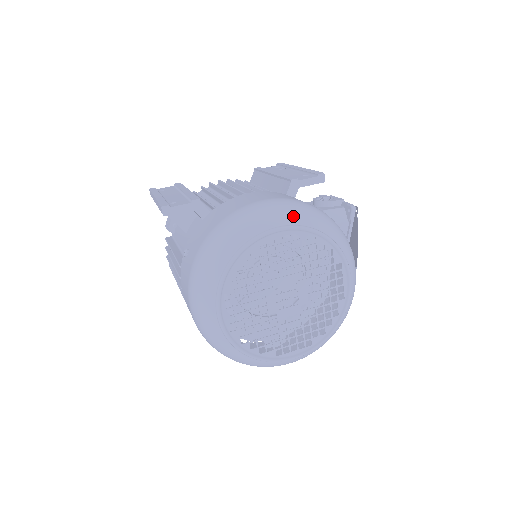
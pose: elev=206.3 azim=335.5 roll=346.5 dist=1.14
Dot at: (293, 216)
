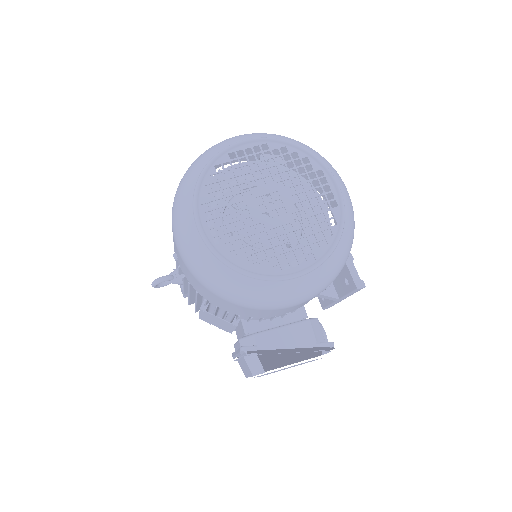
Dot at: (349, 204)
